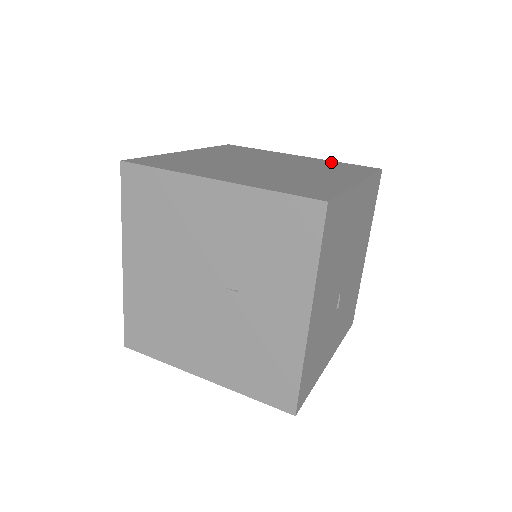
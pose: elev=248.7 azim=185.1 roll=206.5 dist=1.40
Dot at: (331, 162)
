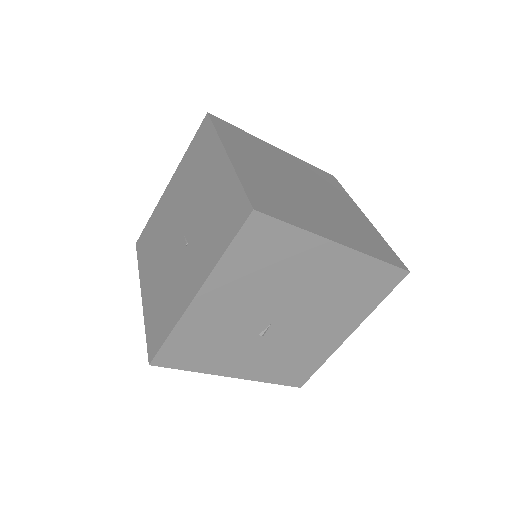
Dot at: (377, 235)
